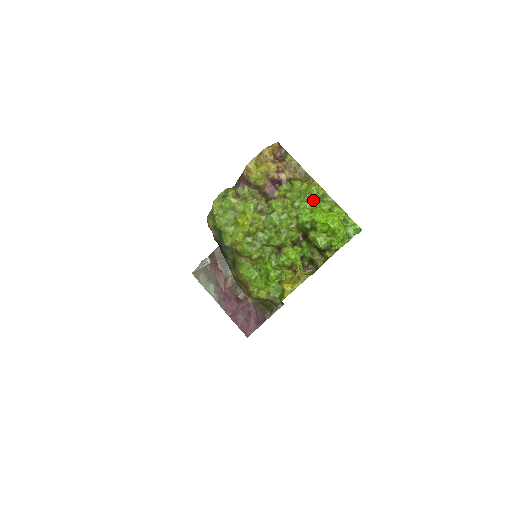
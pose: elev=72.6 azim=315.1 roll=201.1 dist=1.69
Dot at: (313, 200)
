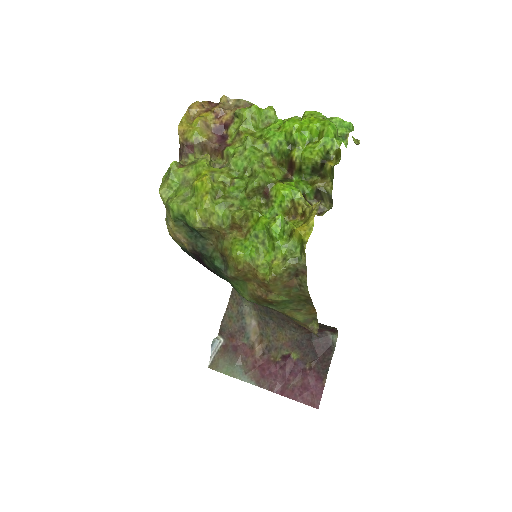
Dot at: (275, 122)
